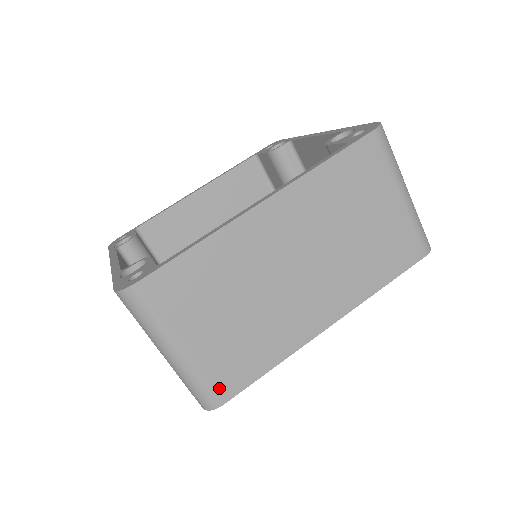
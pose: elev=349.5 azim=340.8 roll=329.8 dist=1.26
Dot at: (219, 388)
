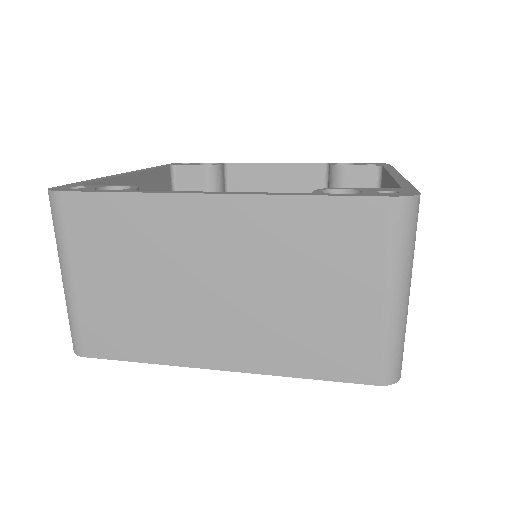
Dot at: occluded
